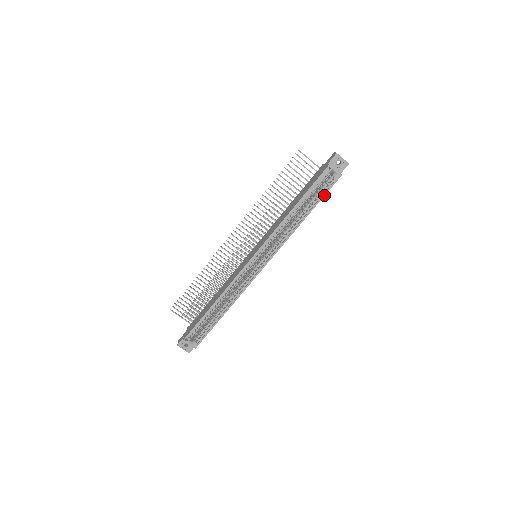
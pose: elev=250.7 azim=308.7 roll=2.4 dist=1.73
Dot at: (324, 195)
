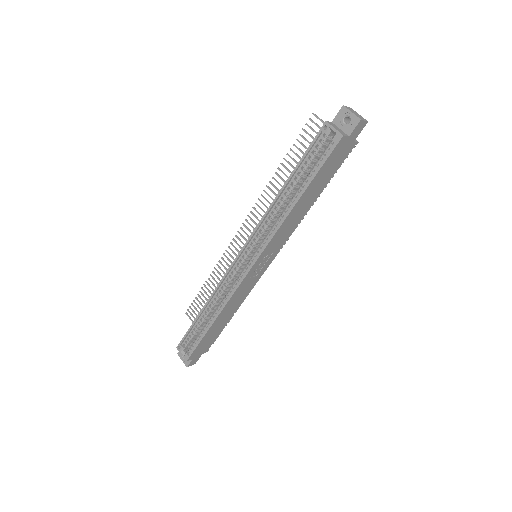
Dot at: (320, 167)
